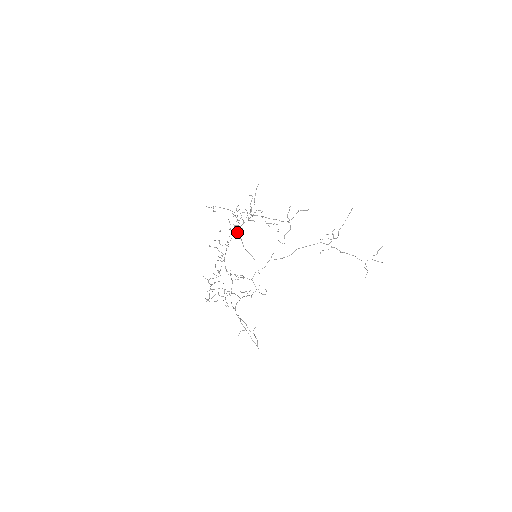
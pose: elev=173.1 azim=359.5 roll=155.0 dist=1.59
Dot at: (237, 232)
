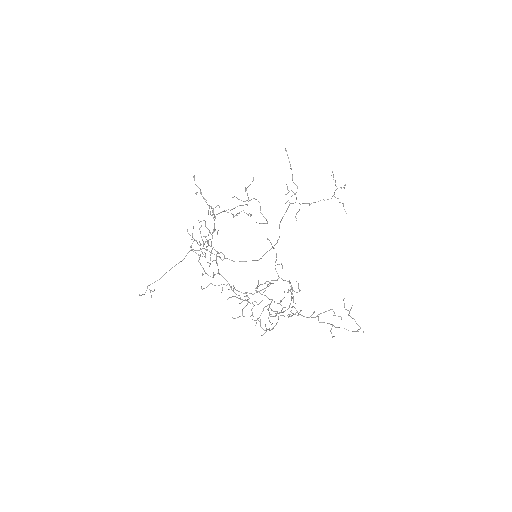
Dot at: occluded
